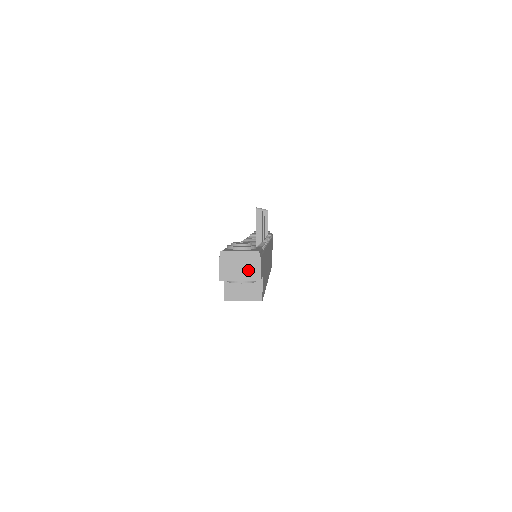
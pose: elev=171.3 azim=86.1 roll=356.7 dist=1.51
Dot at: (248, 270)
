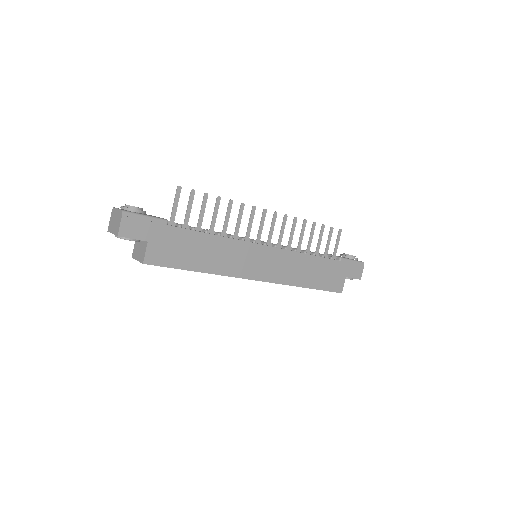
Dot at: (116, 225)
